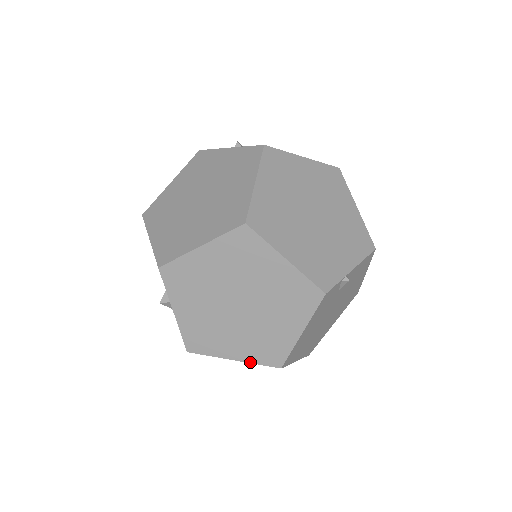
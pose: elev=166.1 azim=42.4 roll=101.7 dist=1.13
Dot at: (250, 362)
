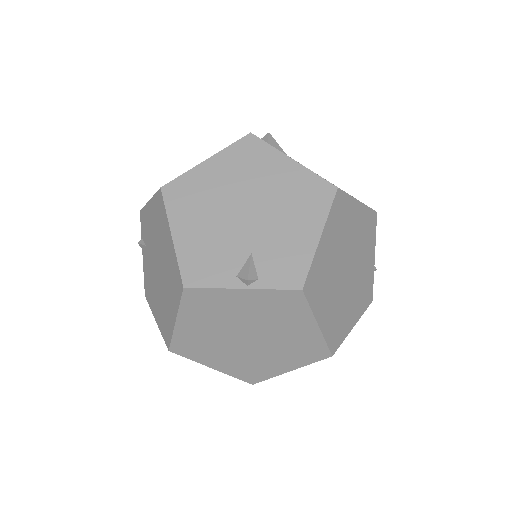
Dot at: occluded
